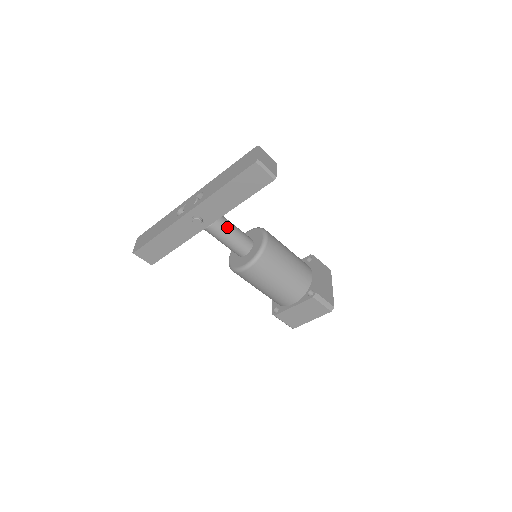
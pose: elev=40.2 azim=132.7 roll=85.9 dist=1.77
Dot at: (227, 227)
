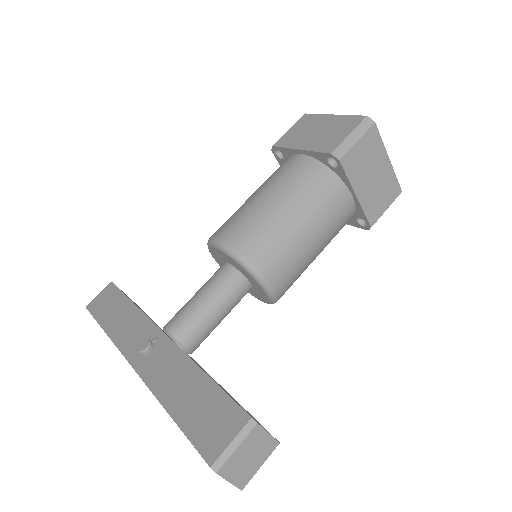
Dot at: (209, 332)
